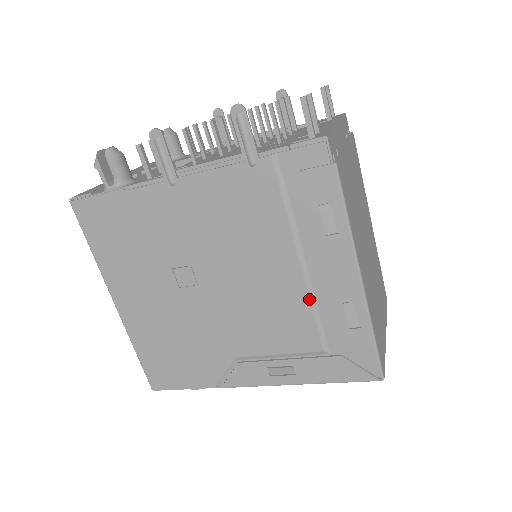
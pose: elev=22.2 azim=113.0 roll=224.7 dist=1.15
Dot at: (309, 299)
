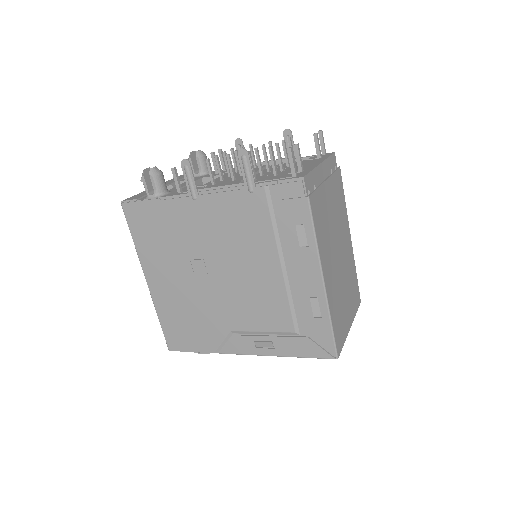
Dot at: (286, 292)
